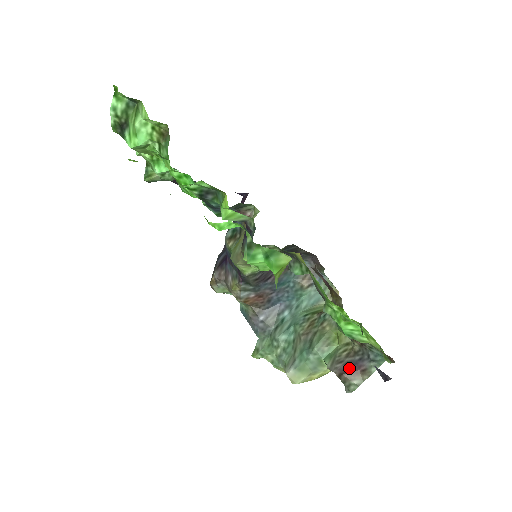
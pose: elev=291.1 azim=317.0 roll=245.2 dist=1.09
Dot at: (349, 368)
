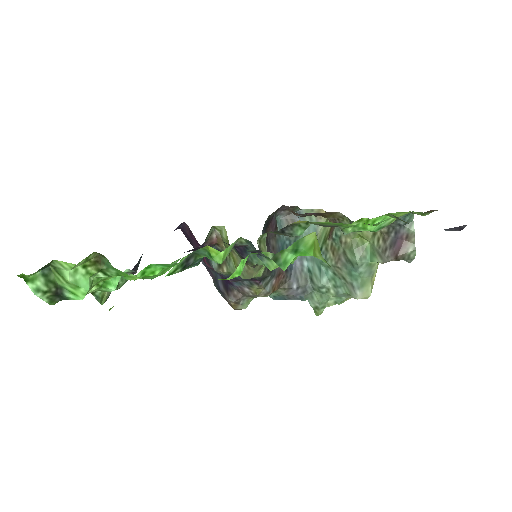
Dot at: (396, 247)
